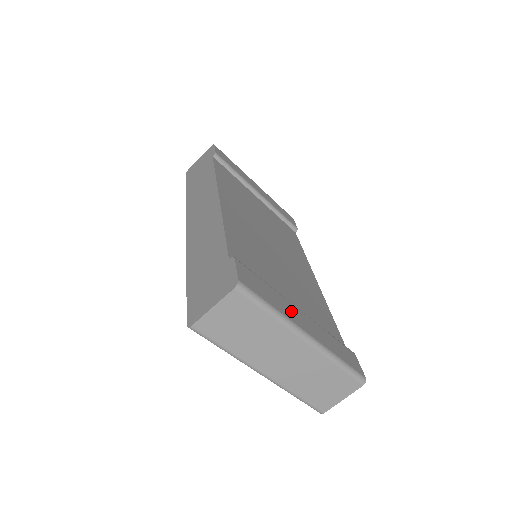
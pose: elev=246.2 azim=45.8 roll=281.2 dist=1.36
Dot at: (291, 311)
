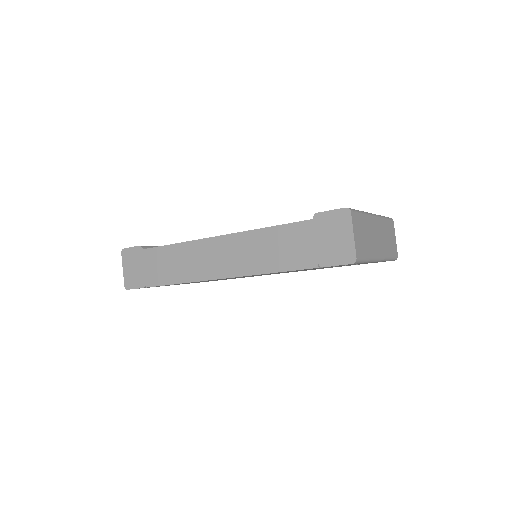
Dot at: occluded
